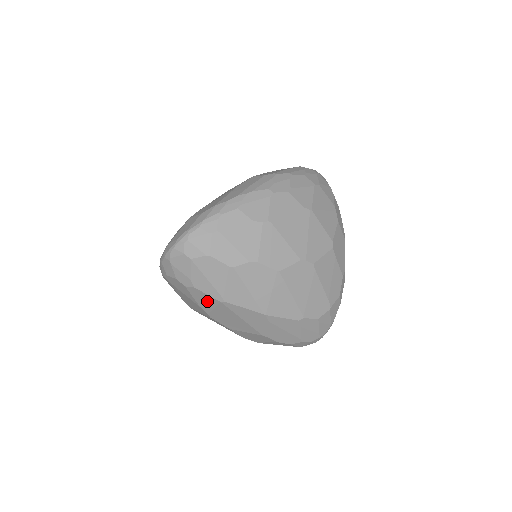
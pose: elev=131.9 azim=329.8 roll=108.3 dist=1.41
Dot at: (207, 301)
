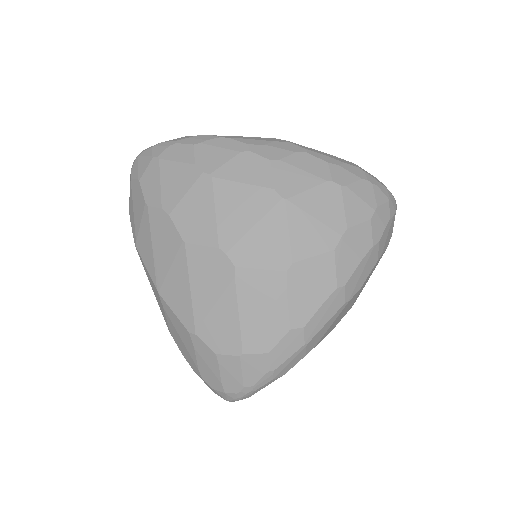
Dot at: occluded
